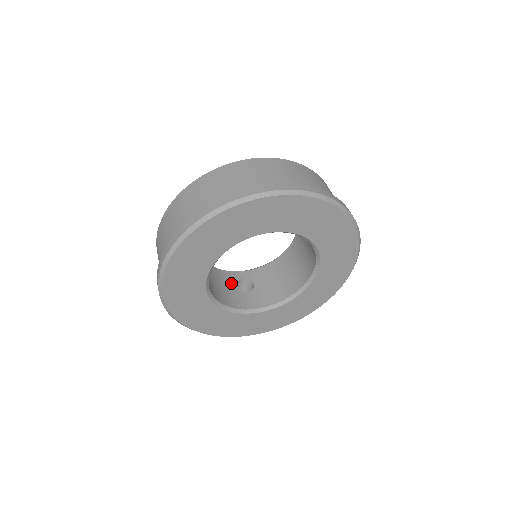
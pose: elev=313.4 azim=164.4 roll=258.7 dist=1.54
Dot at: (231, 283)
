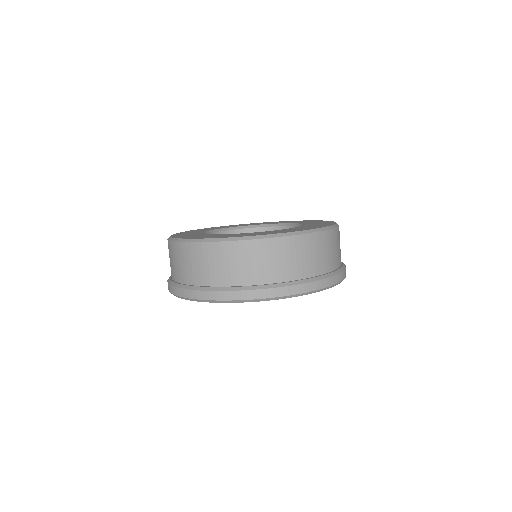
Dot at: occluded
